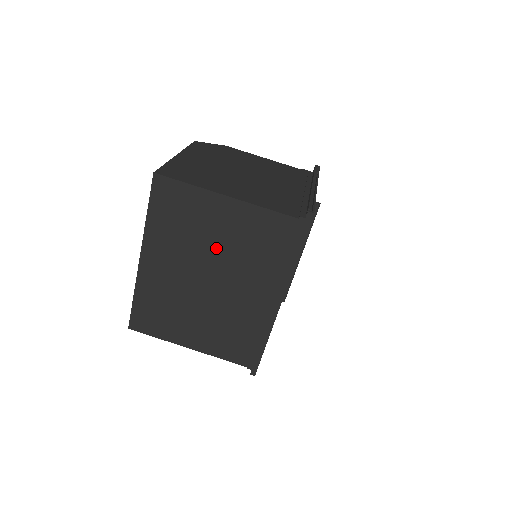
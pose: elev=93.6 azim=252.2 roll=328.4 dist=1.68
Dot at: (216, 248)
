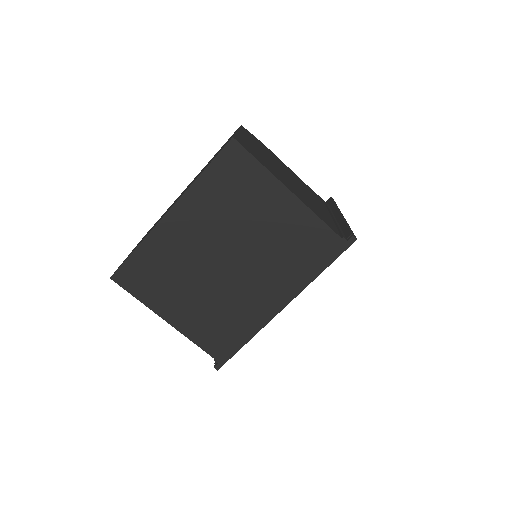
Dot at: (252, 234)
